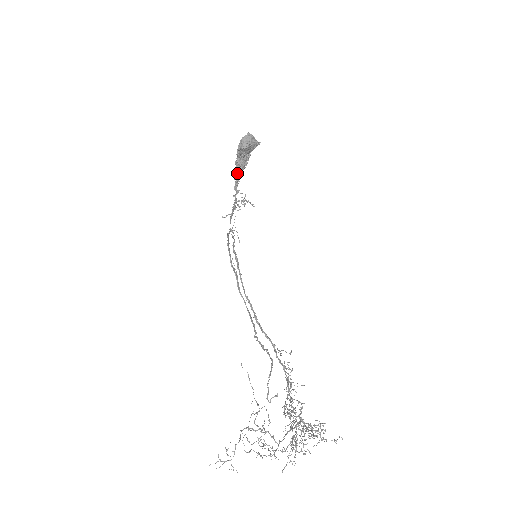
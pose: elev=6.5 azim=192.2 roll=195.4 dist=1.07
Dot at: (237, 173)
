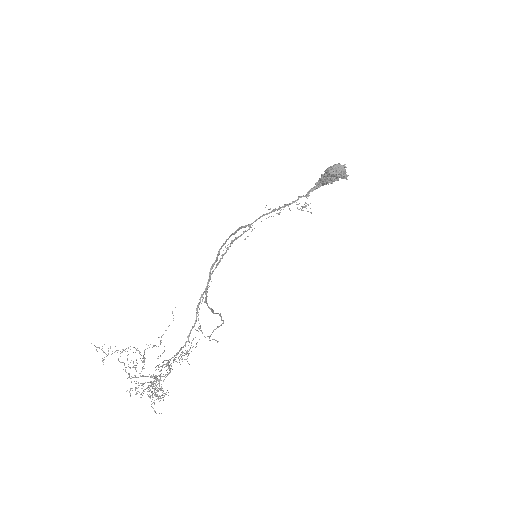
Dot at: (320, 182)
